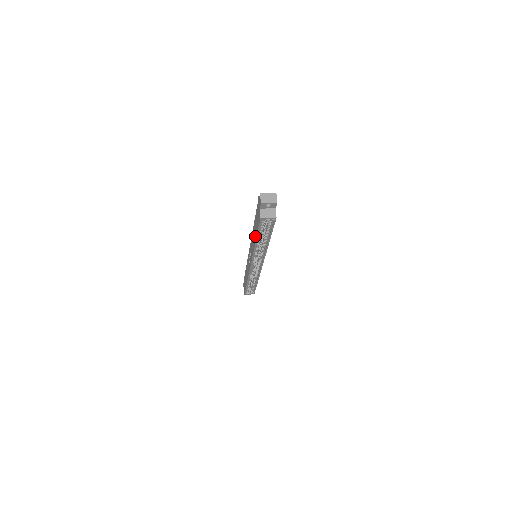
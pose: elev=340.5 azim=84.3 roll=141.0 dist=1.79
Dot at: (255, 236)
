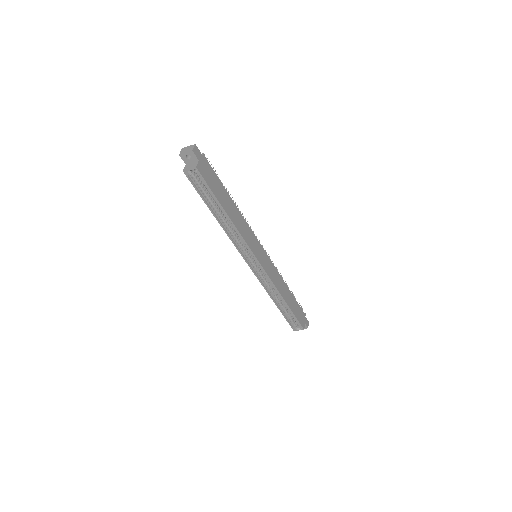
Dot at: (213, 210)
